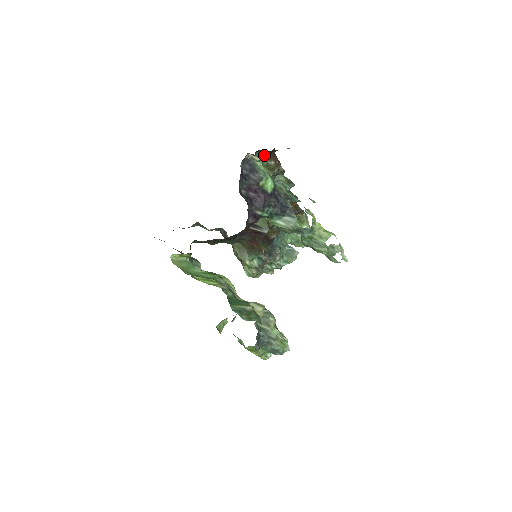
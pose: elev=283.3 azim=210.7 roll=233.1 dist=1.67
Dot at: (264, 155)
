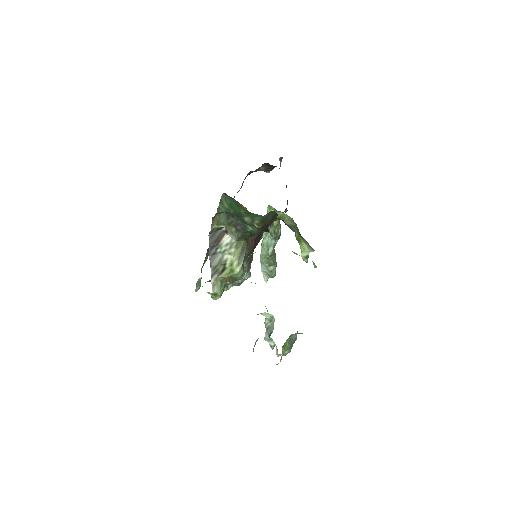
Dot at: (247, 174)
